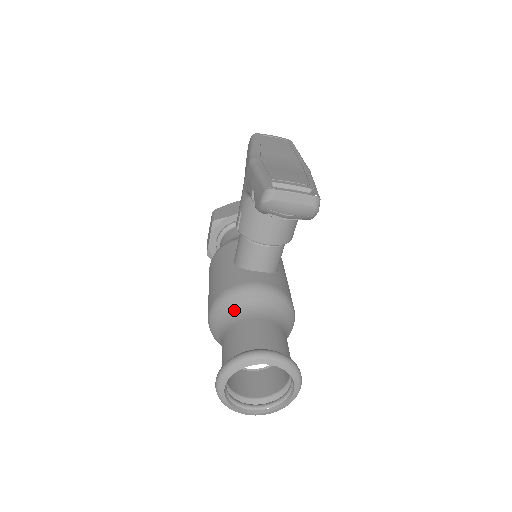
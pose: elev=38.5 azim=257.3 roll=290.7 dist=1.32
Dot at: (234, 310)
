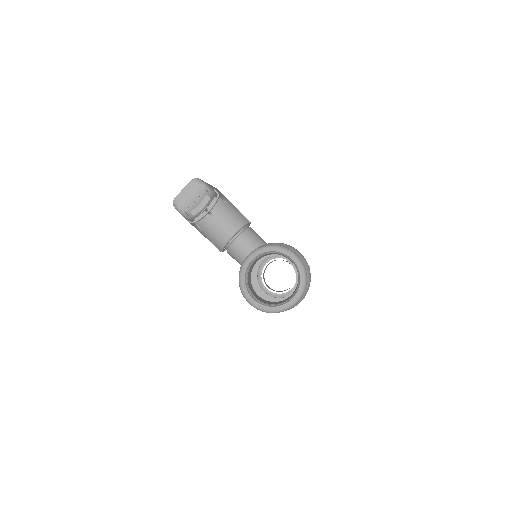
Dot at: occluded
